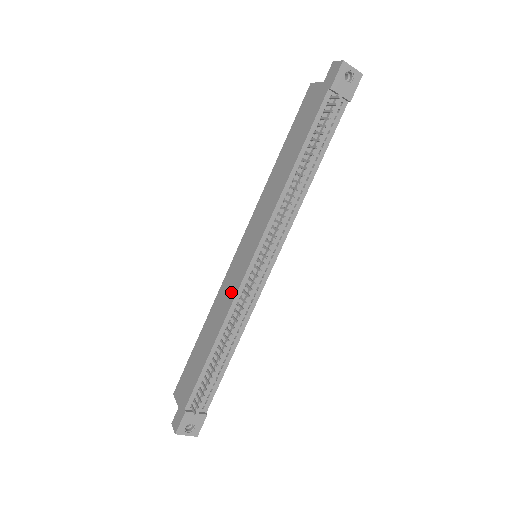
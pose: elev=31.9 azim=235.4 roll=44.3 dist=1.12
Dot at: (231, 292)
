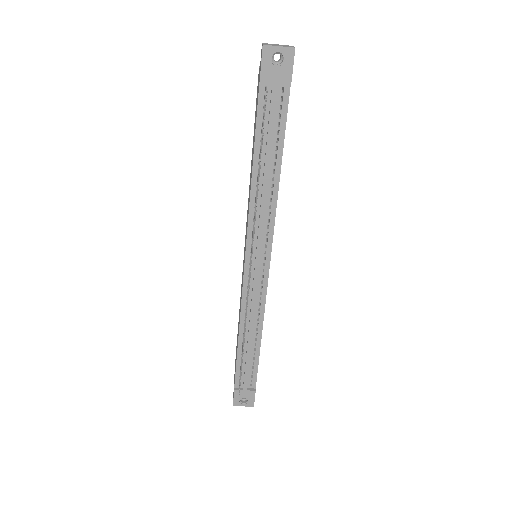
Dot at: (241, 292)
